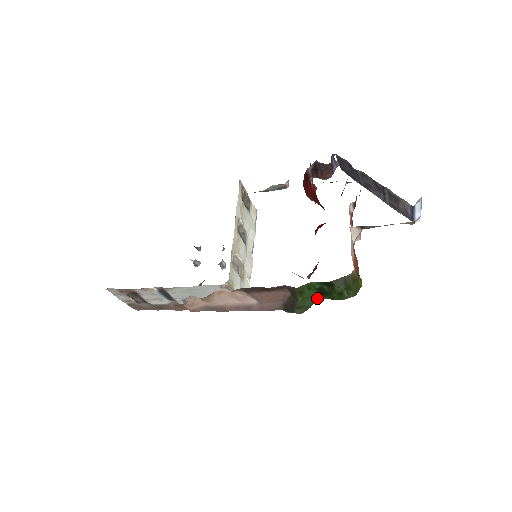
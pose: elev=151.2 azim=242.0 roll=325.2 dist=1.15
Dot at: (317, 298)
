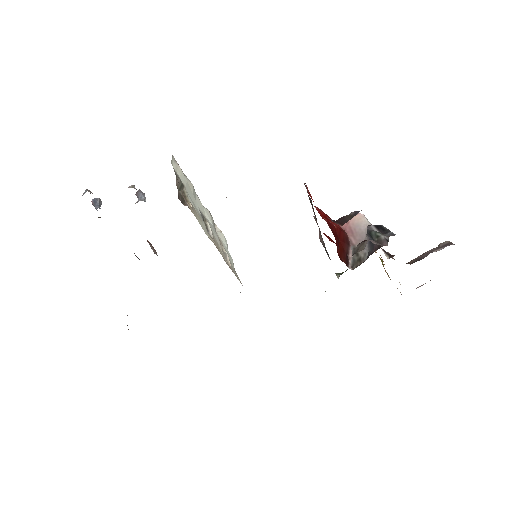
Dot at: occluded
